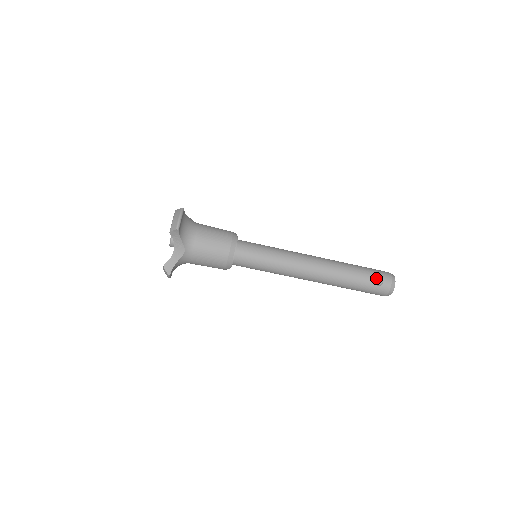
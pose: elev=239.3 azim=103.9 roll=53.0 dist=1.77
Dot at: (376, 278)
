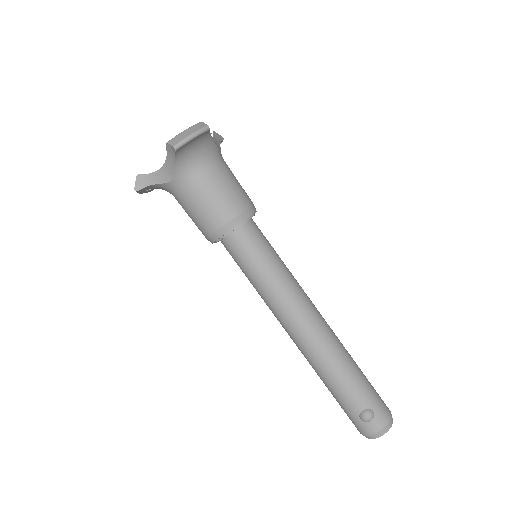
Dot at: (367, 409)
